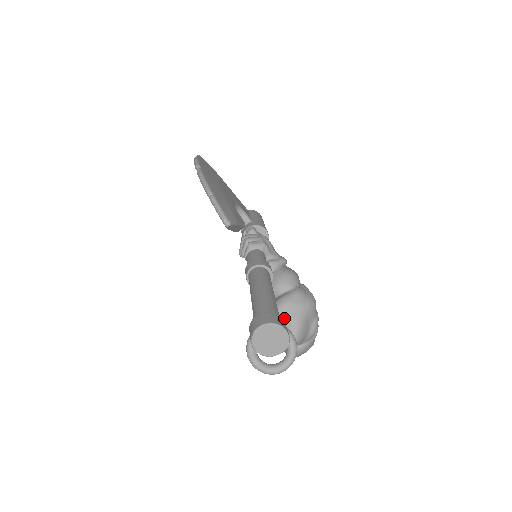
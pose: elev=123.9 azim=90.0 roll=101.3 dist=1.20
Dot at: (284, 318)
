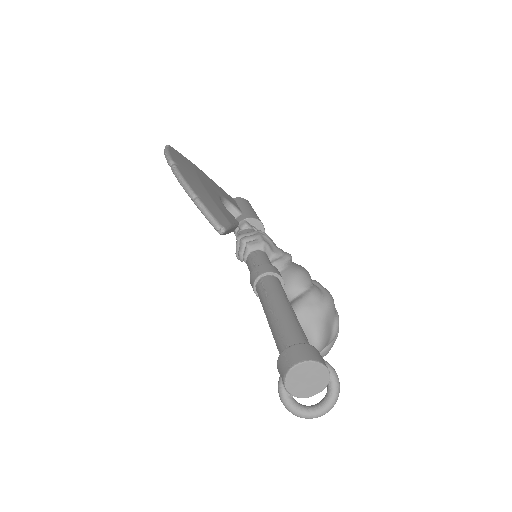
Dot at: (302, 326)
